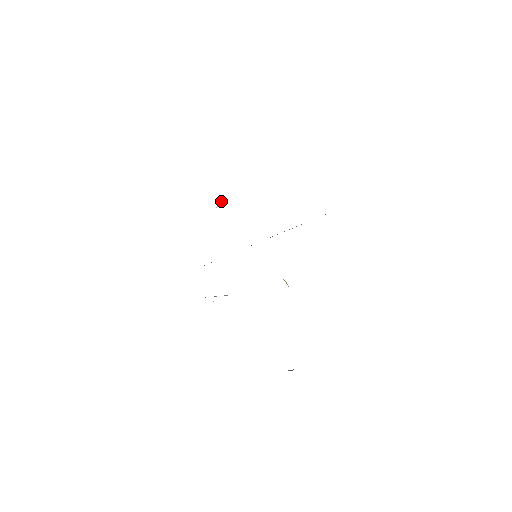
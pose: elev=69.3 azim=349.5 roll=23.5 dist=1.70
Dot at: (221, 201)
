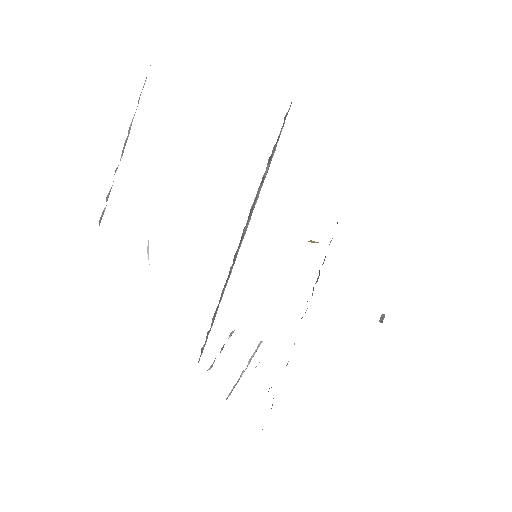
Dot at: (147, 246)
